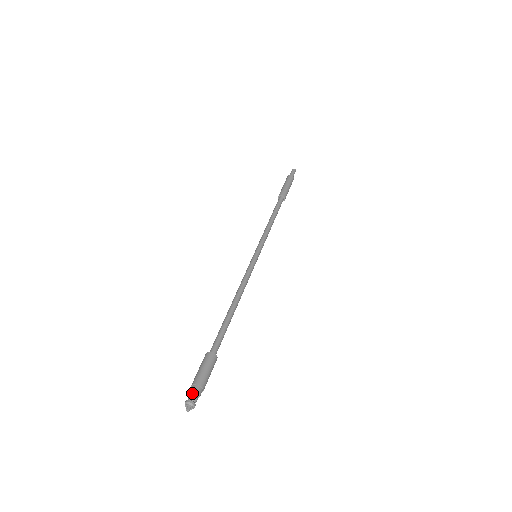
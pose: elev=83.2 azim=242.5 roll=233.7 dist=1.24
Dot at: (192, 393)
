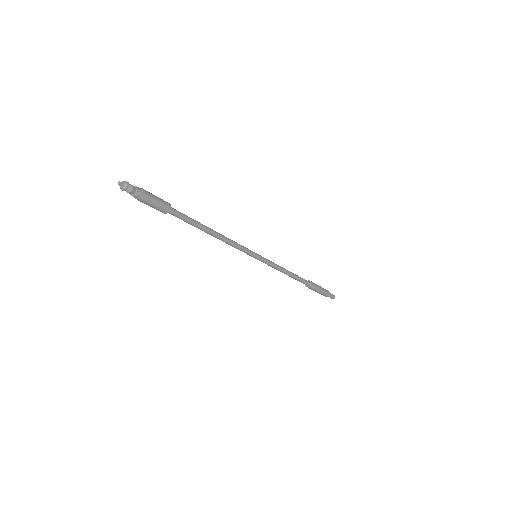
Dot at: (133, 186)
